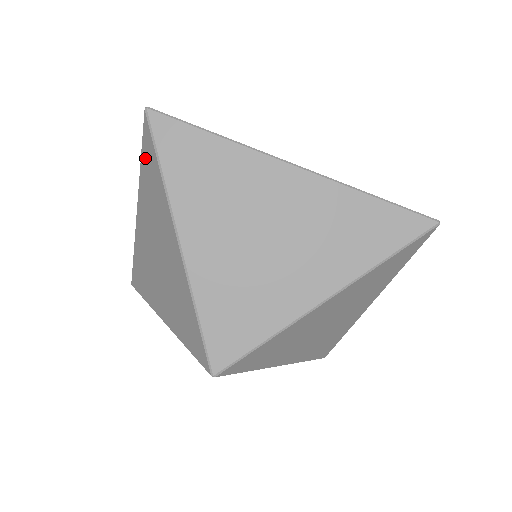
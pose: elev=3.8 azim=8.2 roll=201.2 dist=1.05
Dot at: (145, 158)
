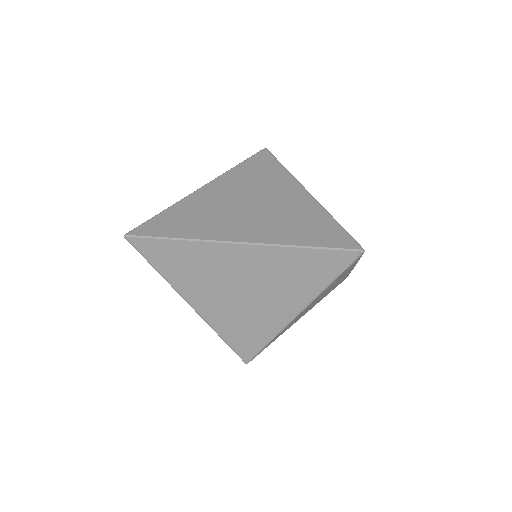
Dot at: occluded
